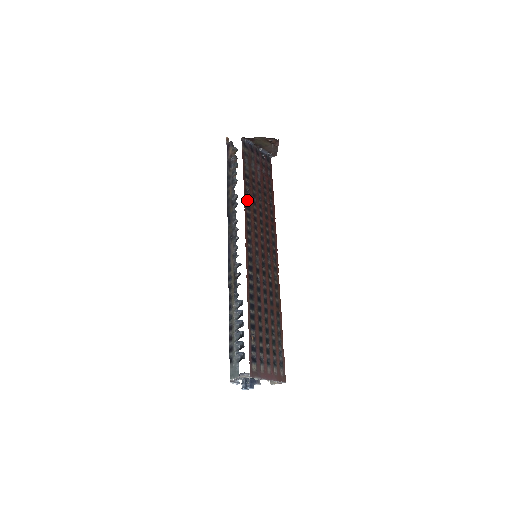
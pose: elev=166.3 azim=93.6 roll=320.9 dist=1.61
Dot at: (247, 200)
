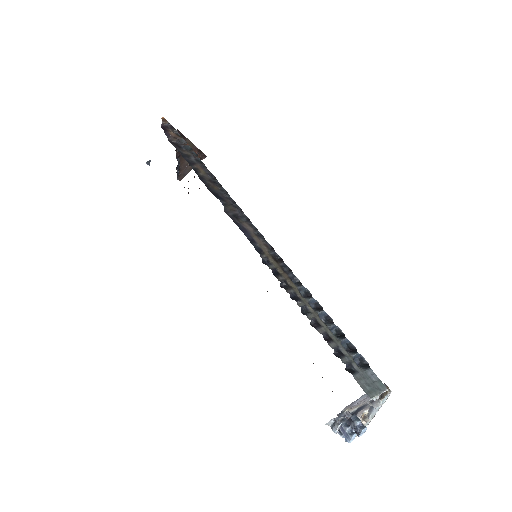
Dot at: occluded
